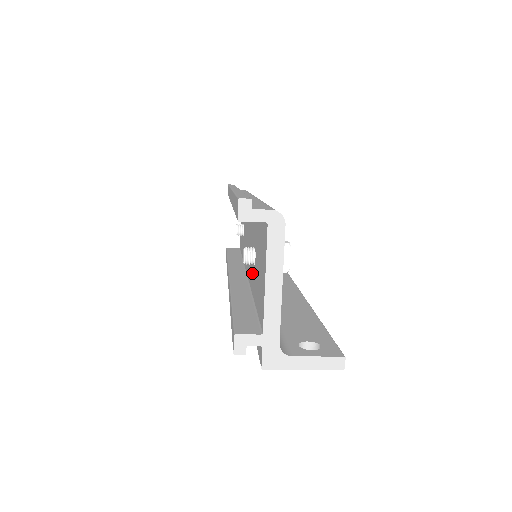
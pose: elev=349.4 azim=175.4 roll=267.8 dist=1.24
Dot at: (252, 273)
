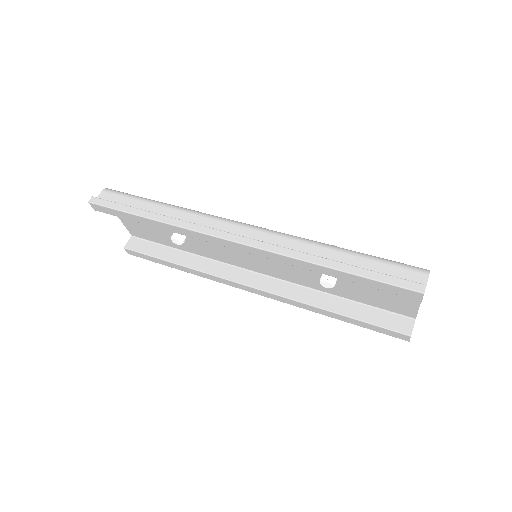
Dot at: (313, 281)
